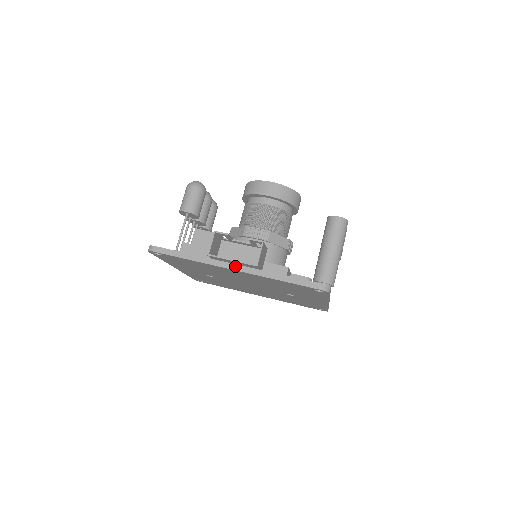
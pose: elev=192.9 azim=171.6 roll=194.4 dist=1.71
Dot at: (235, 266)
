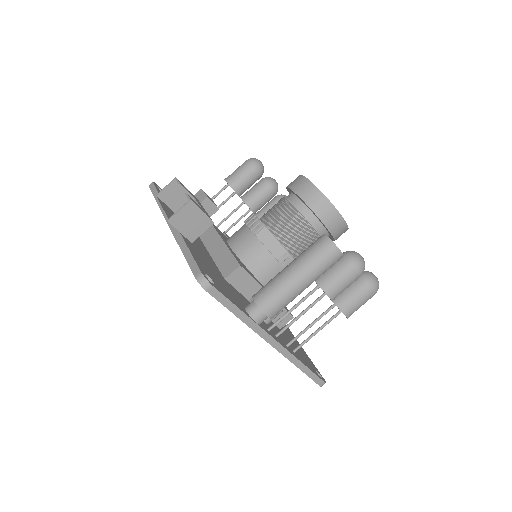
Dot at: occluded
